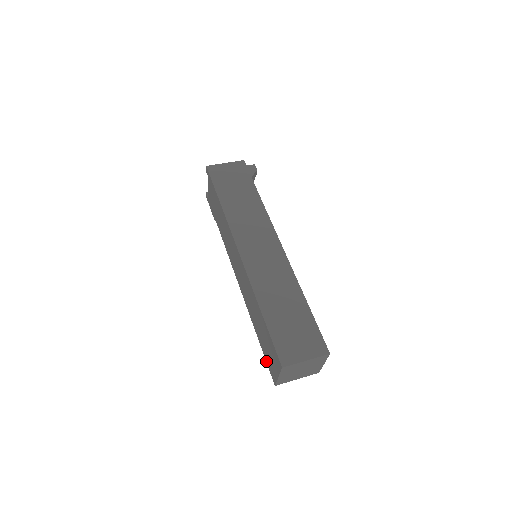
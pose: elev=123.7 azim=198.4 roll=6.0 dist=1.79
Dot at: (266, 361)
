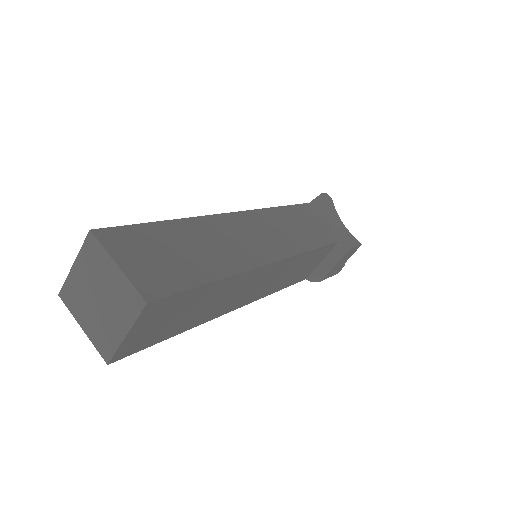
Dot at: (145, 346)
